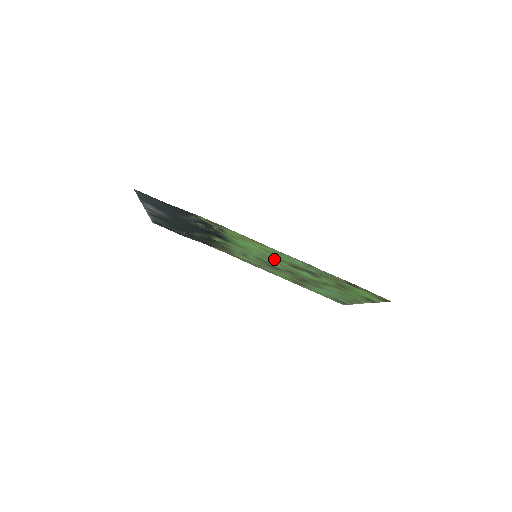
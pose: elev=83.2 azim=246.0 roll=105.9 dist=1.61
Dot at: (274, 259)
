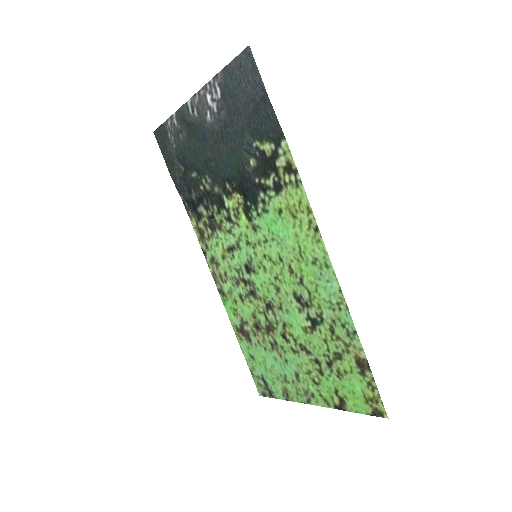
Dot at: (284, 272)
